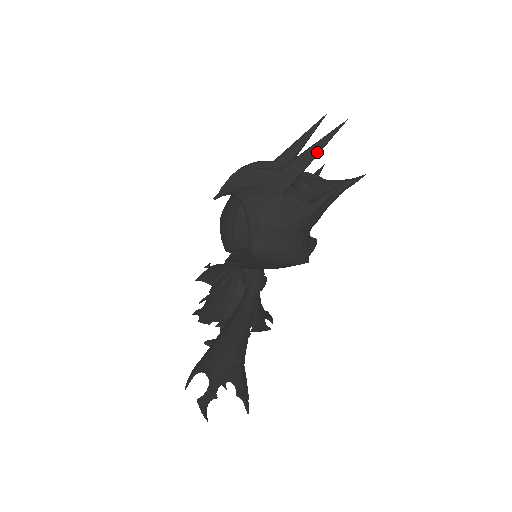
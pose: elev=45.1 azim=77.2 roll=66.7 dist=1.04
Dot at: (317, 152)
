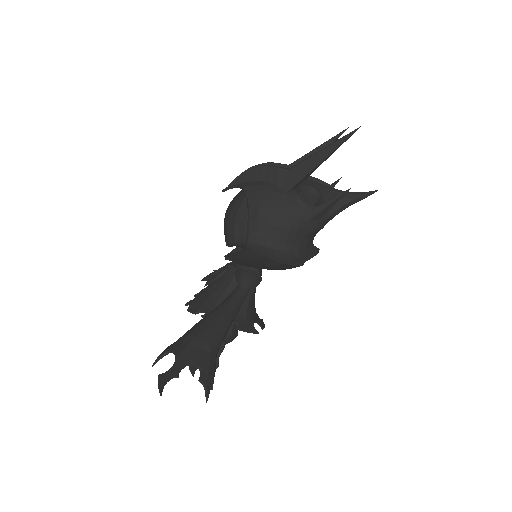
Dot at: (327, 155)
